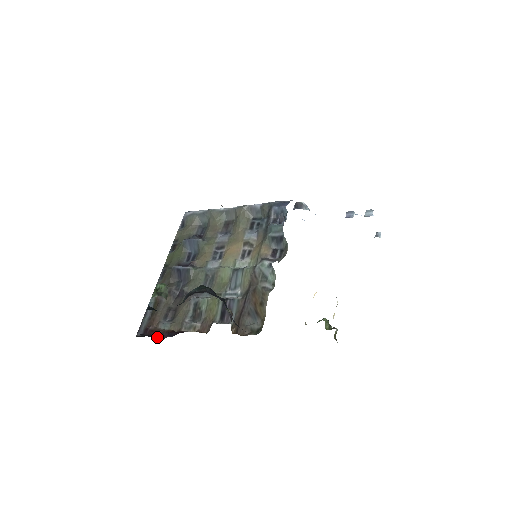
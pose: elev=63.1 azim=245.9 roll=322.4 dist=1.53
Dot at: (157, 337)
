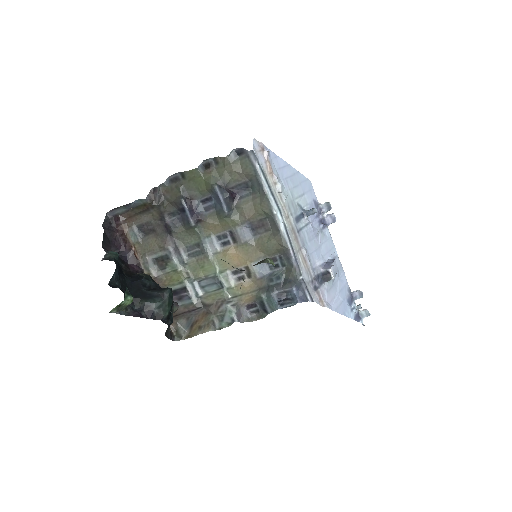
Dot at: (120, 240)
